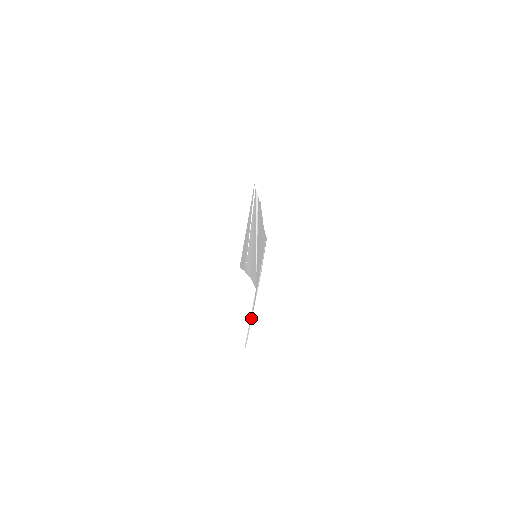
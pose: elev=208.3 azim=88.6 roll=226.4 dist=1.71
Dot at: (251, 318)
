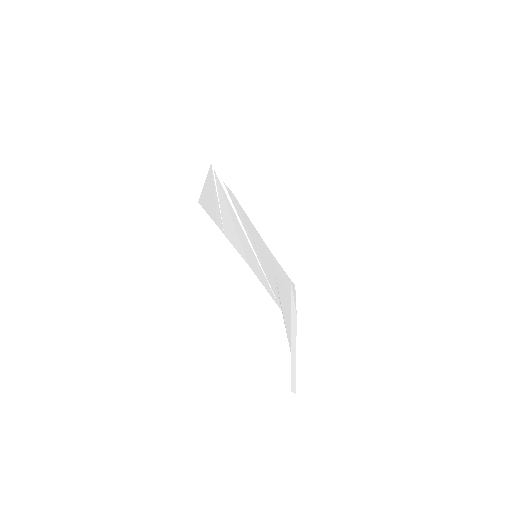
Dot at: (294, 359)
